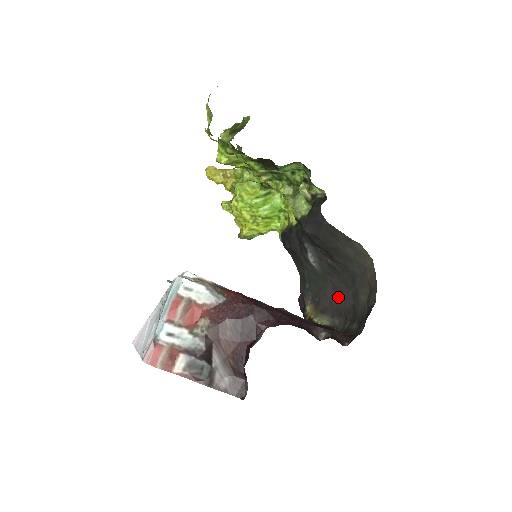
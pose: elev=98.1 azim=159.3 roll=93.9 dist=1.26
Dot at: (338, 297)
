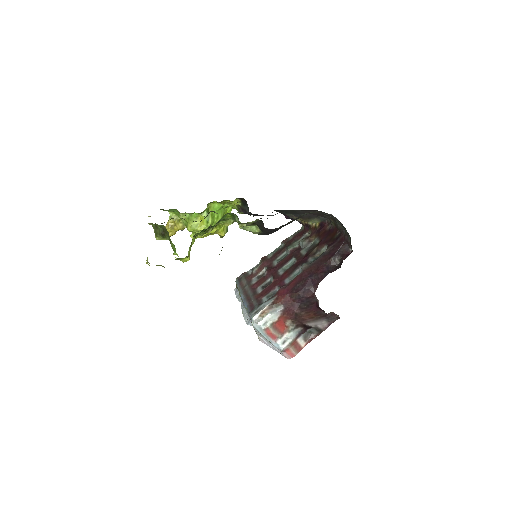
Dot at: occluded
